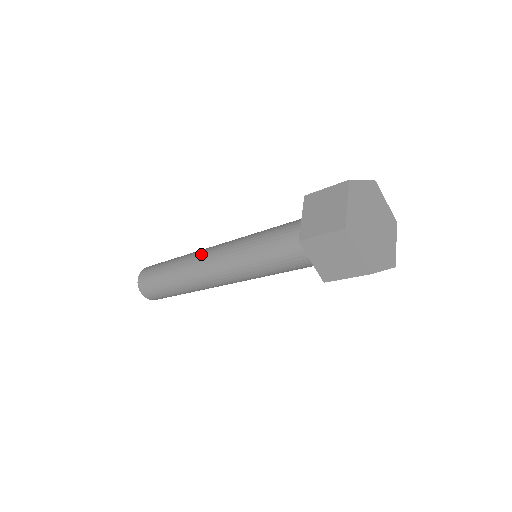
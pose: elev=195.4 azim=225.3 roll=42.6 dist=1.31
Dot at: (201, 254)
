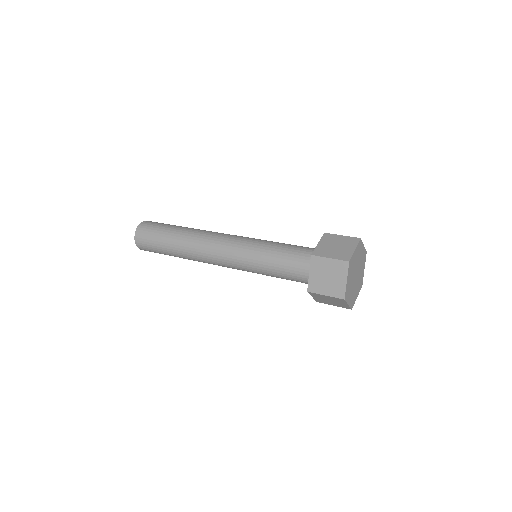
Dot at: (206, 246)
